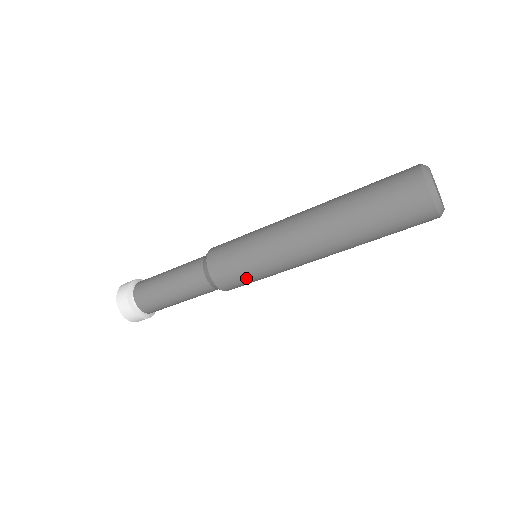
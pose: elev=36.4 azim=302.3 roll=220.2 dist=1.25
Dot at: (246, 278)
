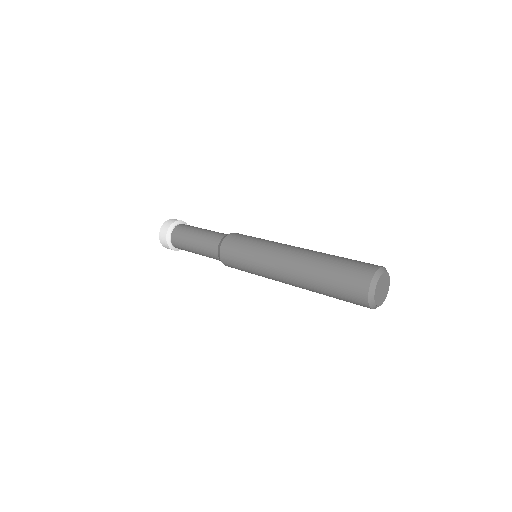
Dot at: (241, 268)
